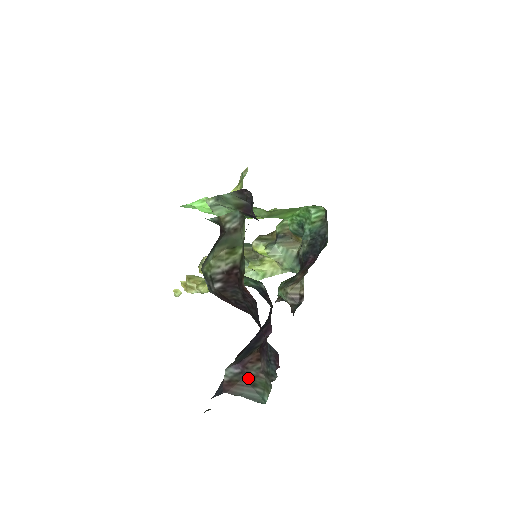
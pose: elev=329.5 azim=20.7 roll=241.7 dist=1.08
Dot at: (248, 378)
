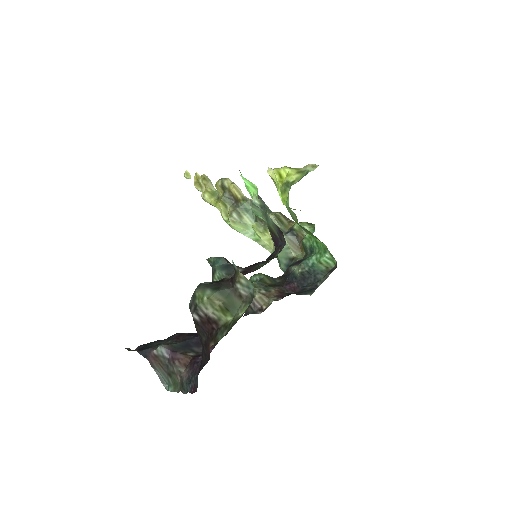
Dot at: (169, 368)
